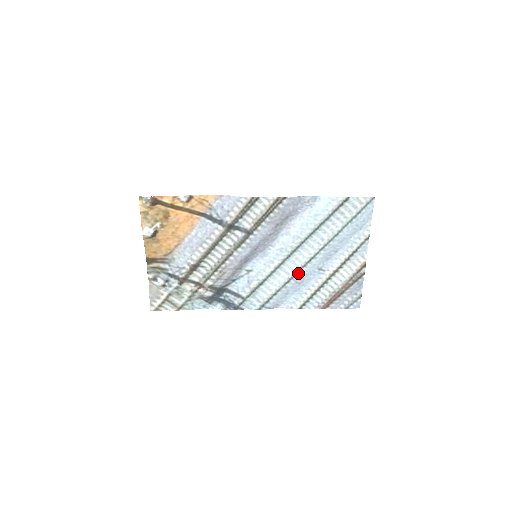
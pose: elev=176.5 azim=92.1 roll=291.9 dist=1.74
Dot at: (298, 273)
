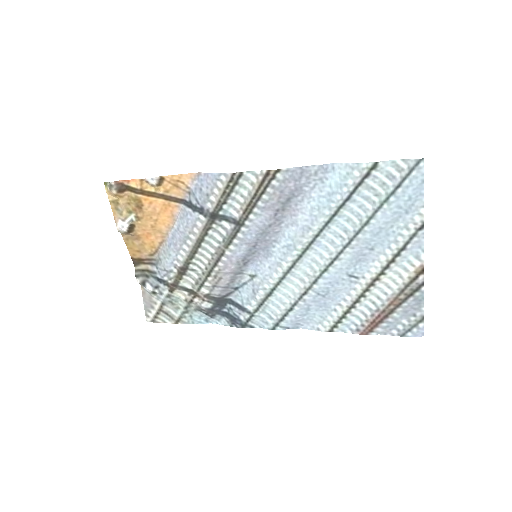
Dot at: (318, 281)
